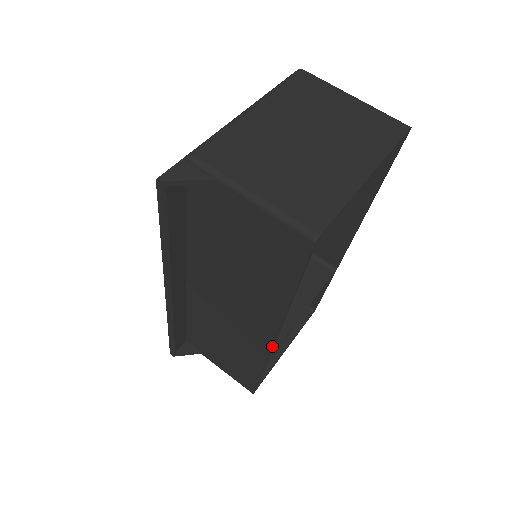
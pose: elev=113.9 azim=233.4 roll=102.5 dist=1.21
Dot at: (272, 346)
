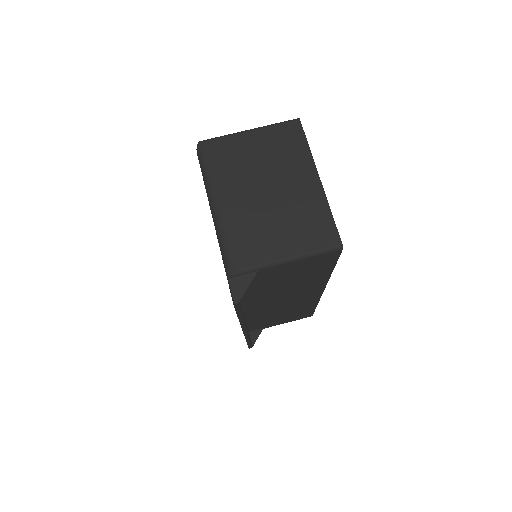
Dot at: occluded
